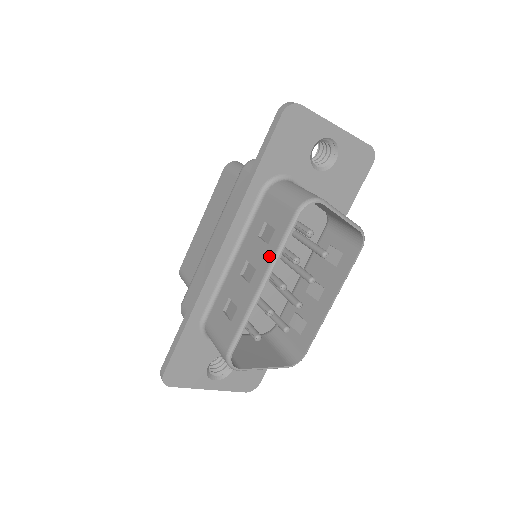
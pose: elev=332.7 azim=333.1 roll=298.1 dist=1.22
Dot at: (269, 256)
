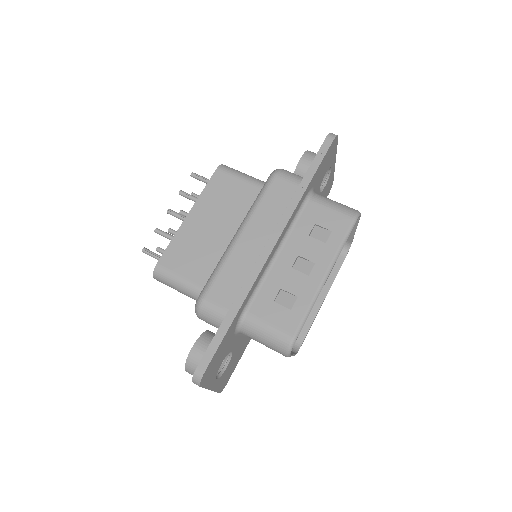
Dot at: (331, 252)
